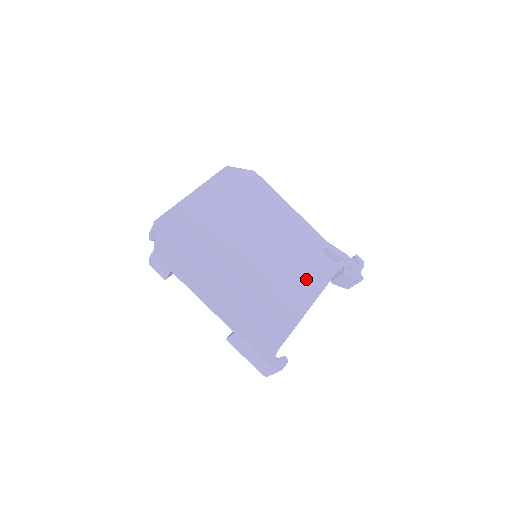
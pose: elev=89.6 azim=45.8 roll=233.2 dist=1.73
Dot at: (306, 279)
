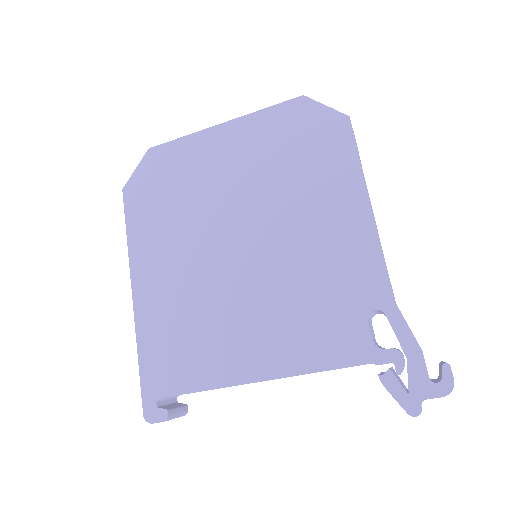
Dot at: (291, 337)
